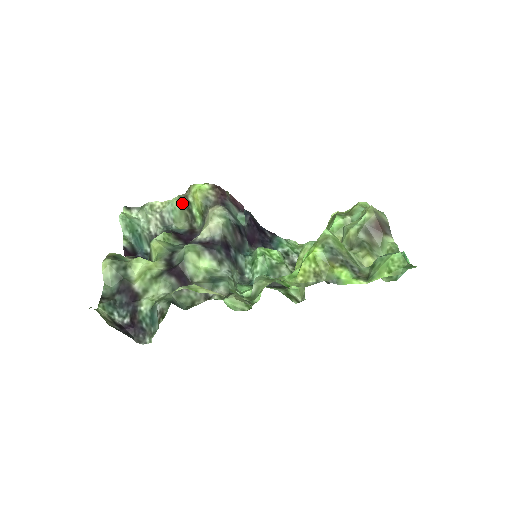
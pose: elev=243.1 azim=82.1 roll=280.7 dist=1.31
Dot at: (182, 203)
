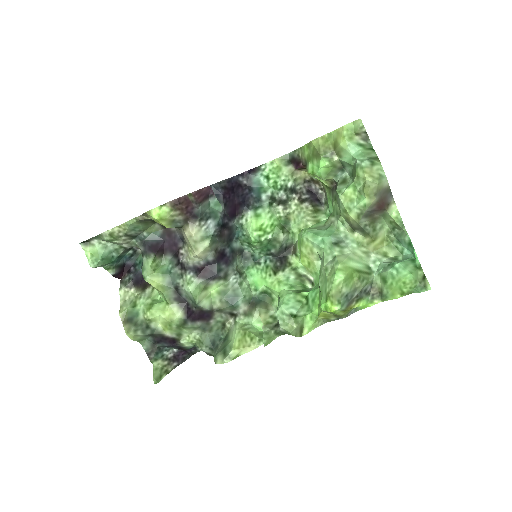
Dot at: (143, 221)
